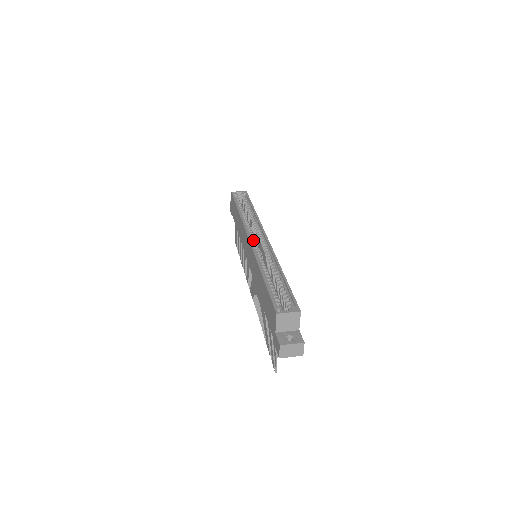
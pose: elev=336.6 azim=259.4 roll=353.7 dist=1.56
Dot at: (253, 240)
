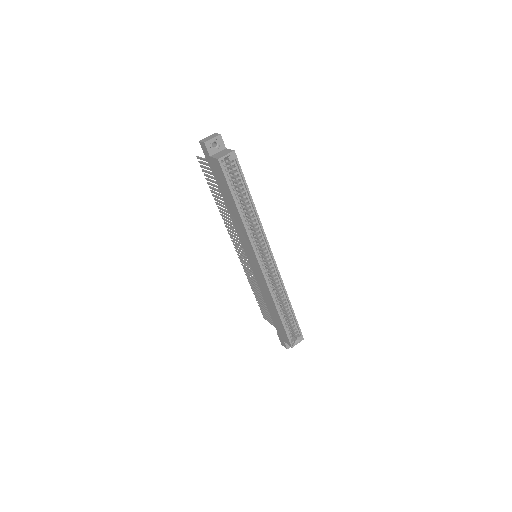
Dot at: (262, 263)
